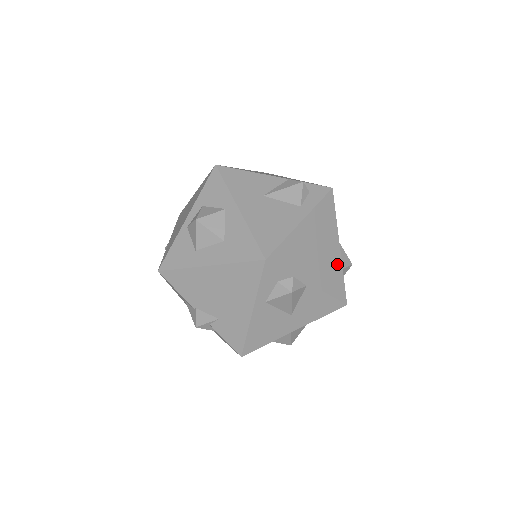
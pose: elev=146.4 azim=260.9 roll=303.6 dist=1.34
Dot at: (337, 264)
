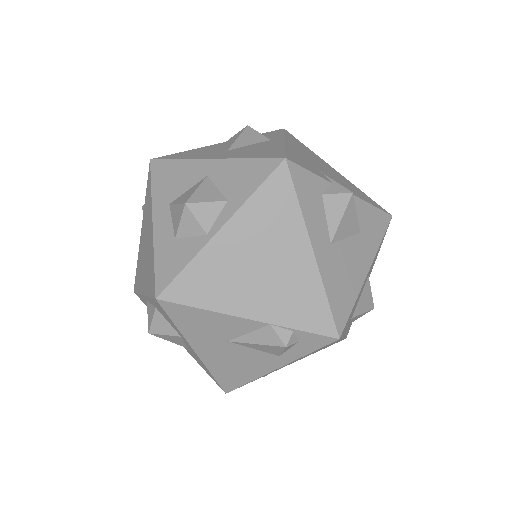
Dot at: occluded
